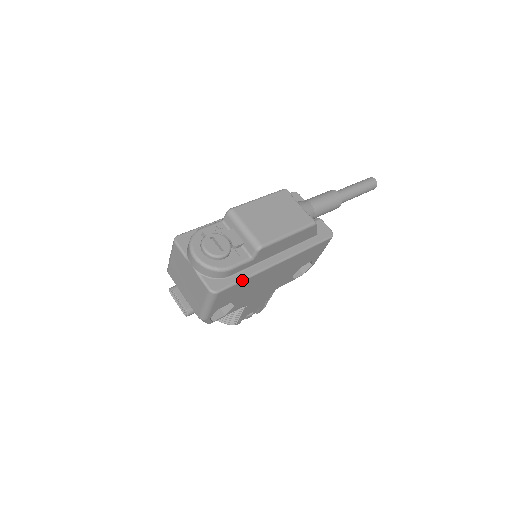
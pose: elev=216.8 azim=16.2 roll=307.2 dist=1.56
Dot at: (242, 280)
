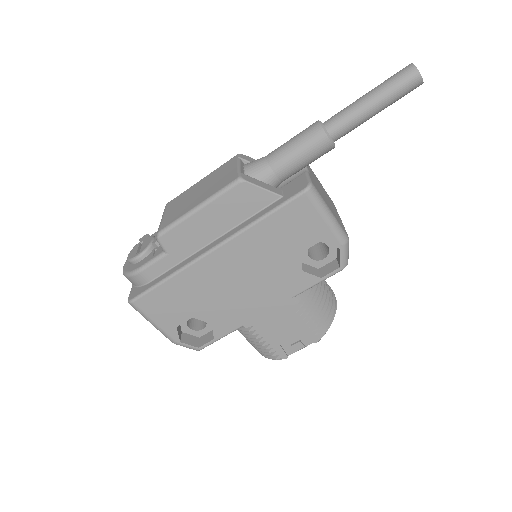
Dot at: (160, 282)
